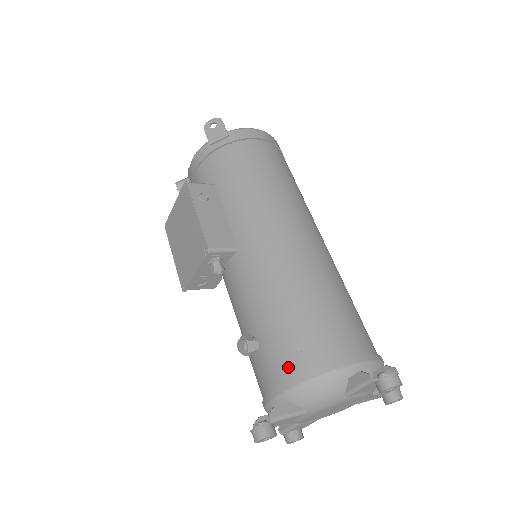
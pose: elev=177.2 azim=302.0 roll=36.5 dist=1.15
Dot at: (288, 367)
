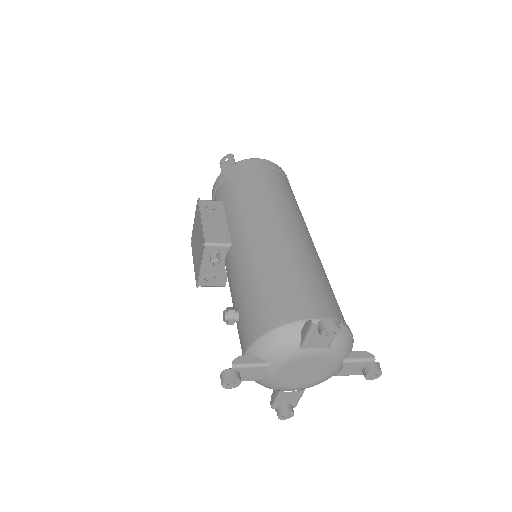
Dot at: (255, 326)
